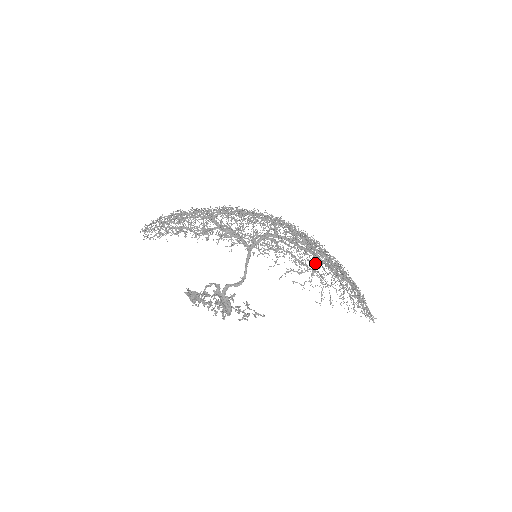
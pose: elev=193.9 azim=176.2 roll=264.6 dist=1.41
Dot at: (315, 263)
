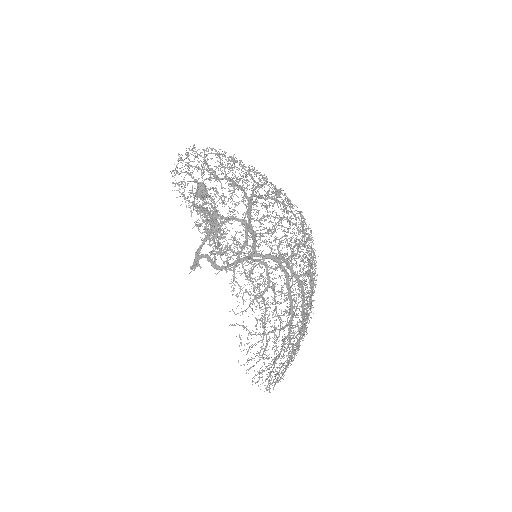
Dot at: occluded
